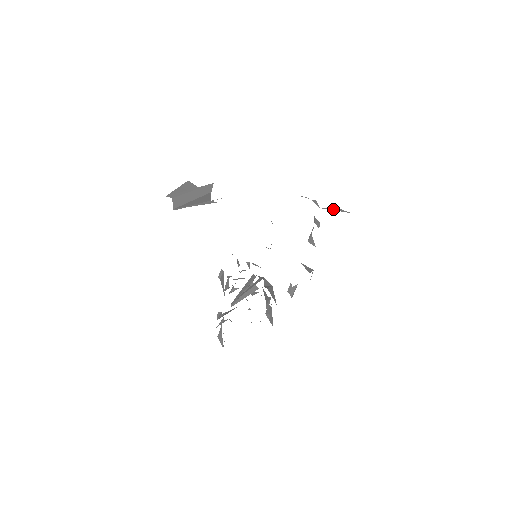
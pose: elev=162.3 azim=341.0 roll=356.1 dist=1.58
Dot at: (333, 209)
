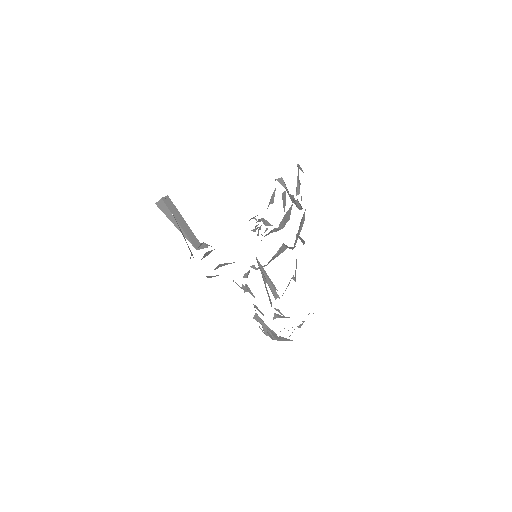
Dot at: occluded
